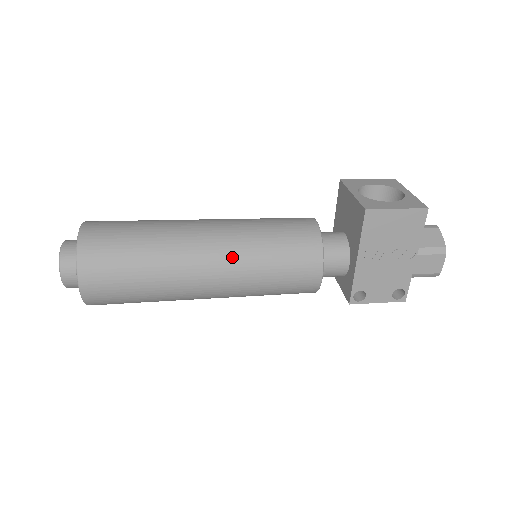
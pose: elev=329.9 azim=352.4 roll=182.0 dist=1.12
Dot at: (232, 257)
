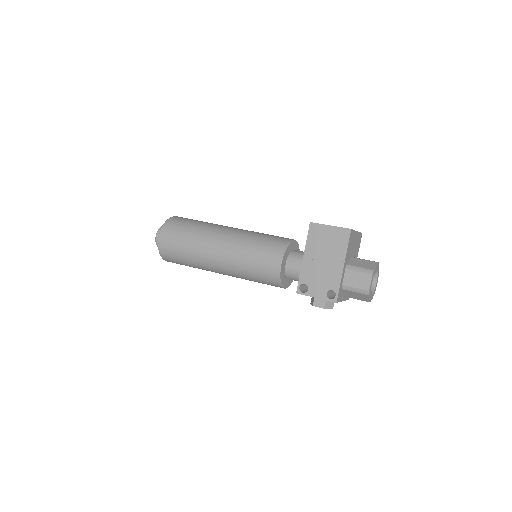
Dot at: (234, 240)
